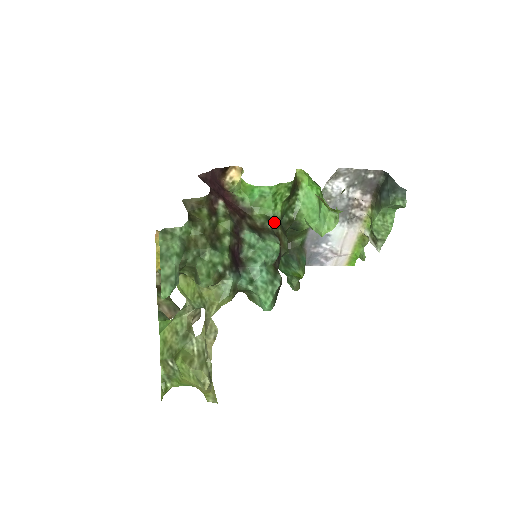
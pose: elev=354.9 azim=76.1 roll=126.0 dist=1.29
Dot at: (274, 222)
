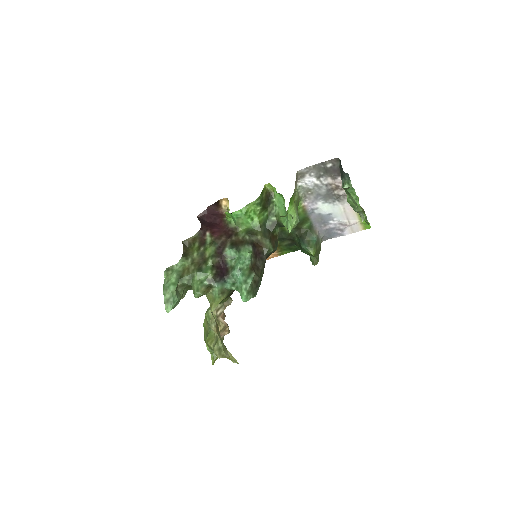
Dot at: (254, 232)
